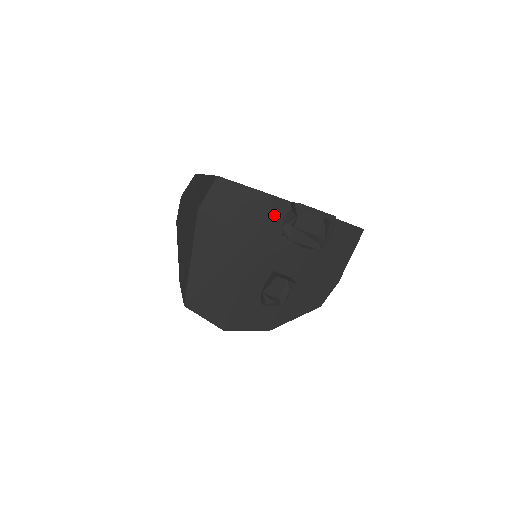
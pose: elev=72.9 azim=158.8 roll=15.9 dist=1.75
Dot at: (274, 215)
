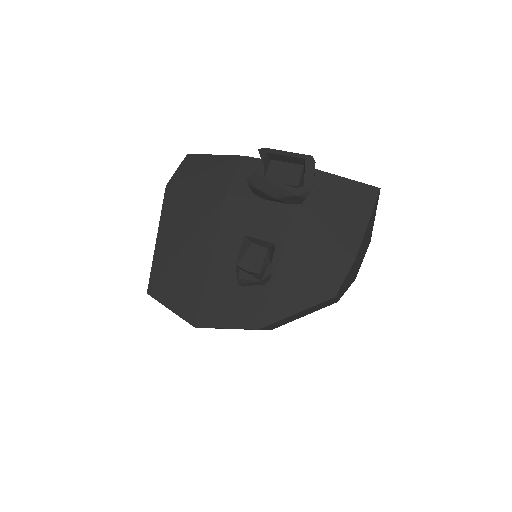
Dot at: (244, 175)
